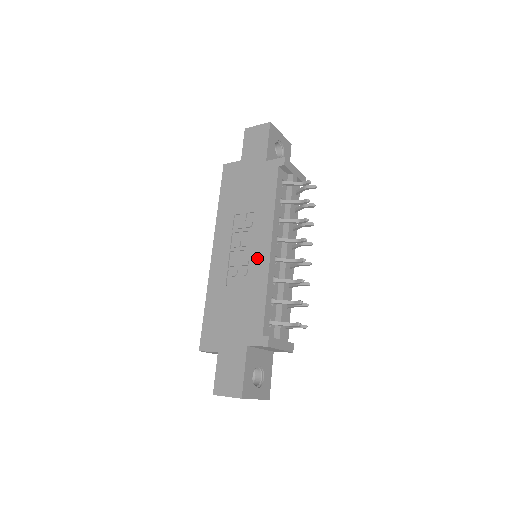
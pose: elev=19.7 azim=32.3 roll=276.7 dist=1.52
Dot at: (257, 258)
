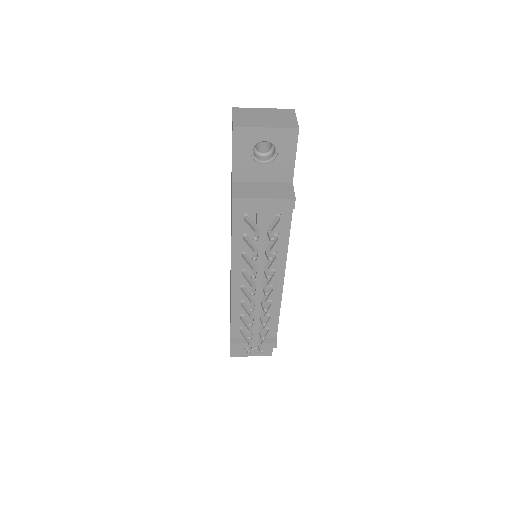
Dot at: occluded
